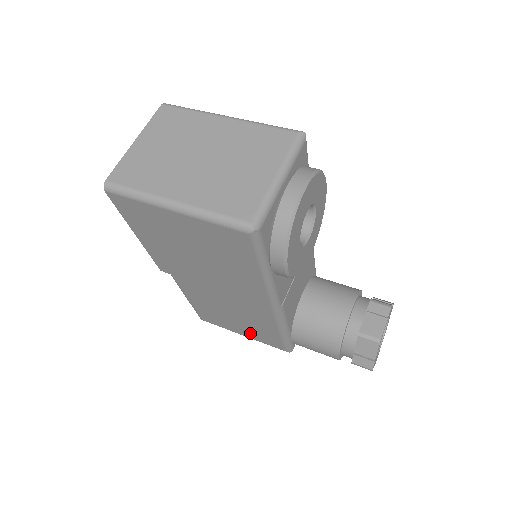
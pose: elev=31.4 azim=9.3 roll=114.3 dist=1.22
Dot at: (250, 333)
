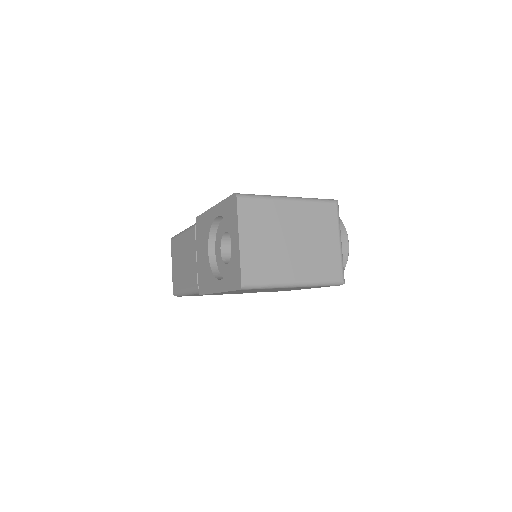
Dot at: occluded
